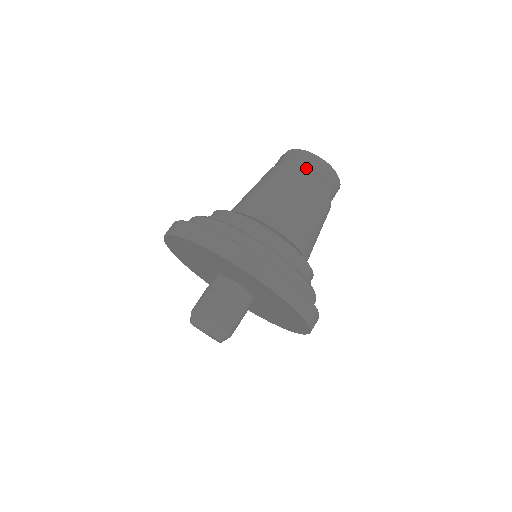
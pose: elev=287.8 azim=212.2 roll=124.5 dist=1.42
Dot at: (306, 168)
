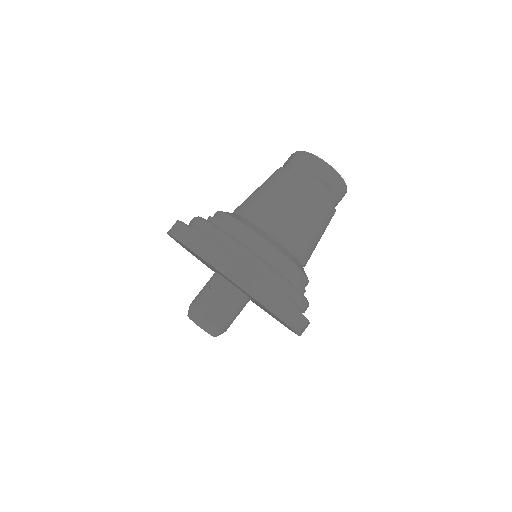
Dot at: (311, 173)
